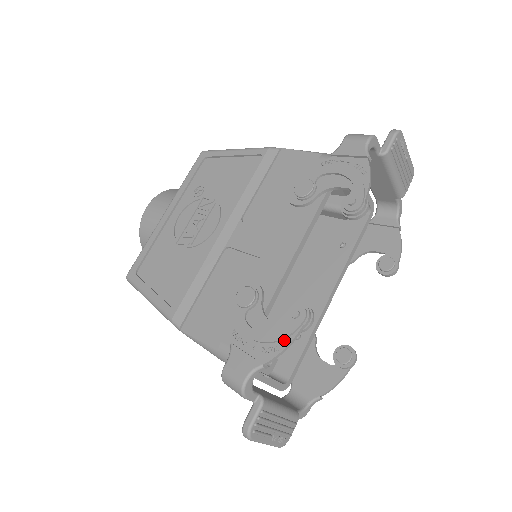
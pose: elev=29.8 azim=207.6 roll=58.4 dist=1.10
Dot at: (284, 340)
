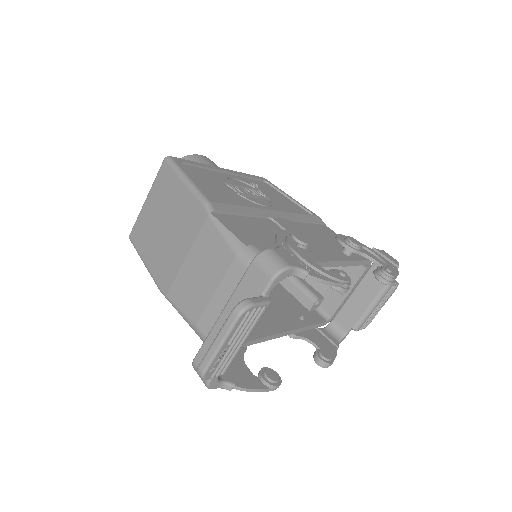
Dot at: (328, 277)
